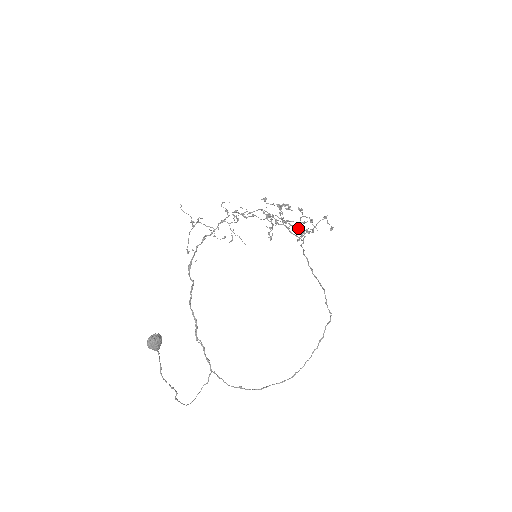
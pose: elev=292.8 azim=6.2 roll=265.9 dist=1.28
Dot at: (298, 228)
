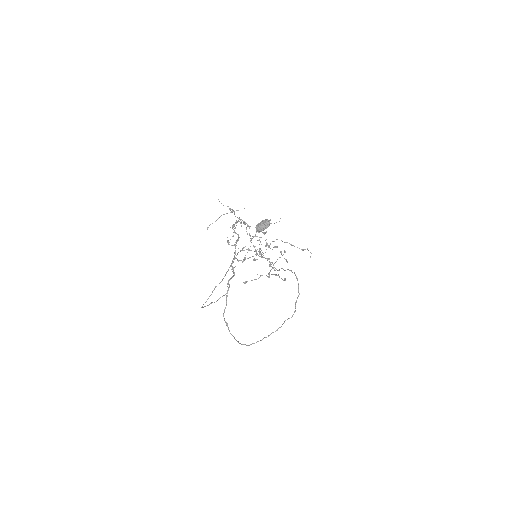
Dot at: occluded
